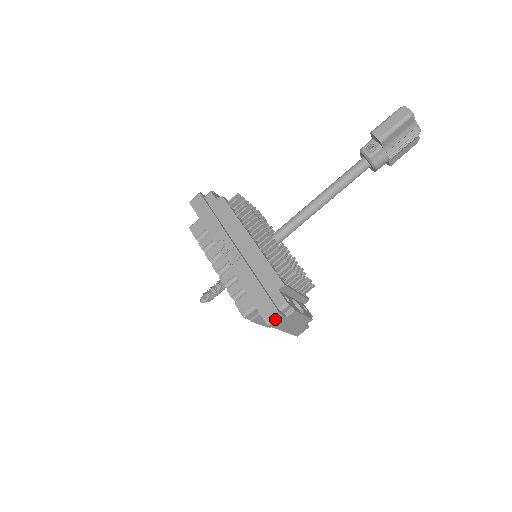
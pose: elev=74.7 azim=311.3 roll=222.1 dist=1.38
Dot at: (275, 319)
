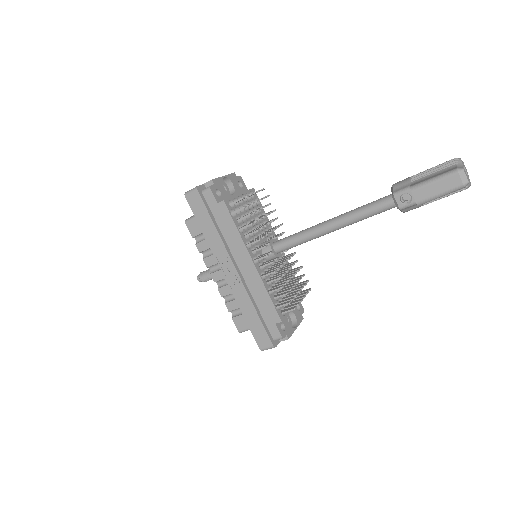
Dot at: occluded
